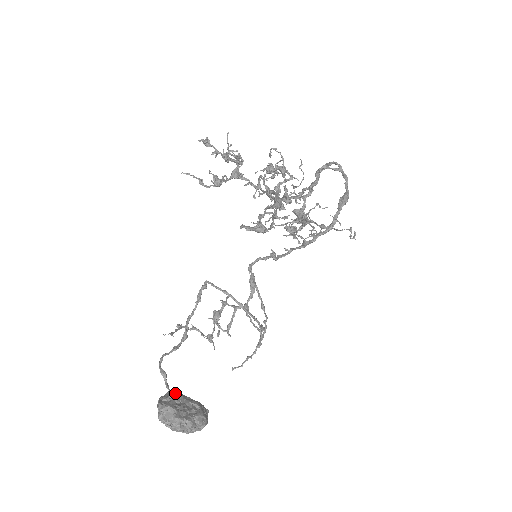
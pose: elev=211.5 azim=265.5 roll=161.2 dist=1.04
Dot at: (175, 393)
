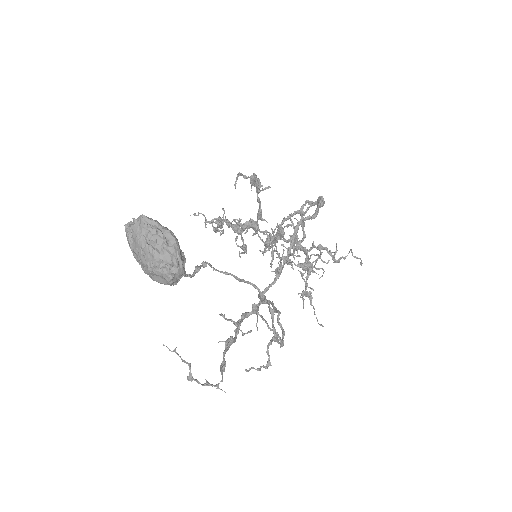
Dot at: occluded
